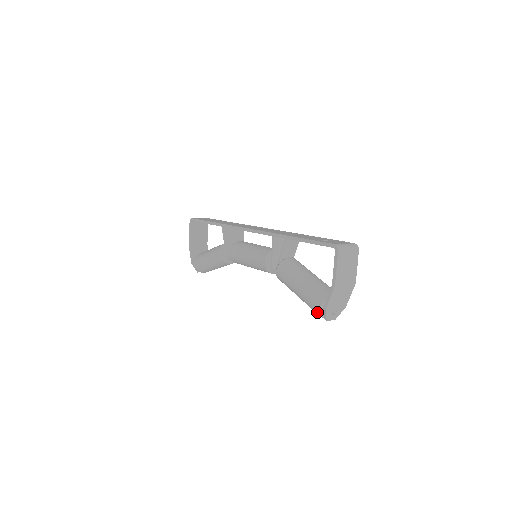
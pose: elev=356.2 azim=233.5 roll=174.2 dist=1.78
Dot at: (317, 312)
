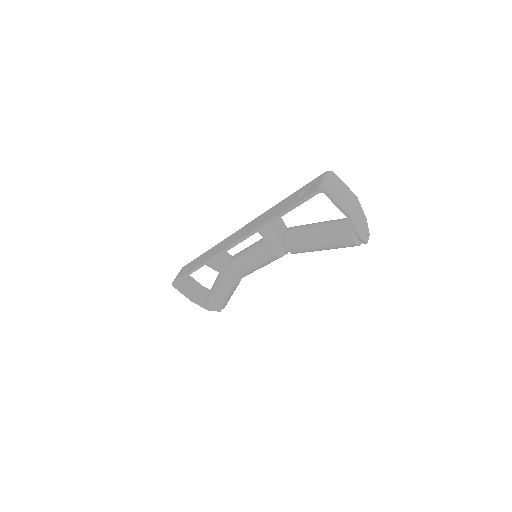
Dot at: occluded
